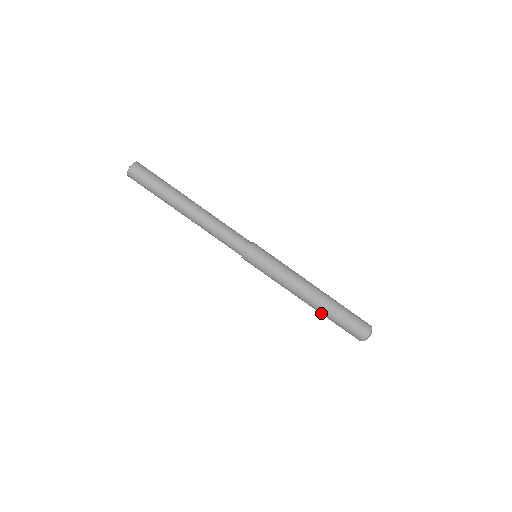
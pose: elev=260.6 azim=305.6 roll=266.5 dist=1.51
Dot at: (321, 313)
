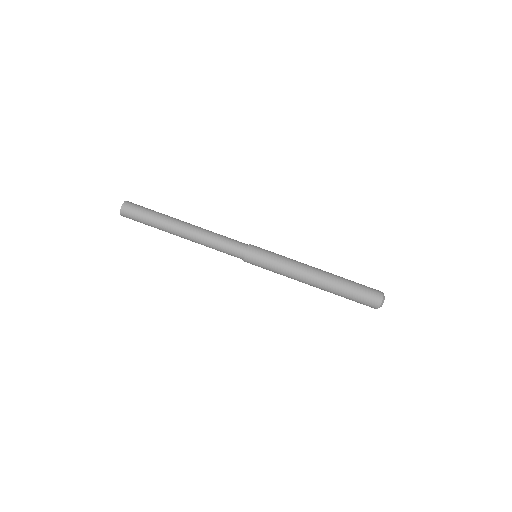
Dot at: (332, 292)
